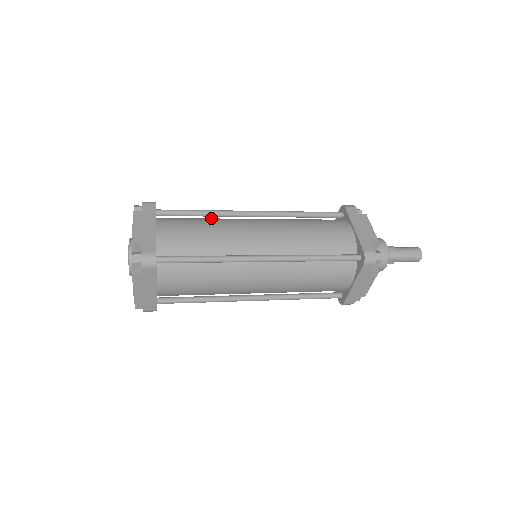
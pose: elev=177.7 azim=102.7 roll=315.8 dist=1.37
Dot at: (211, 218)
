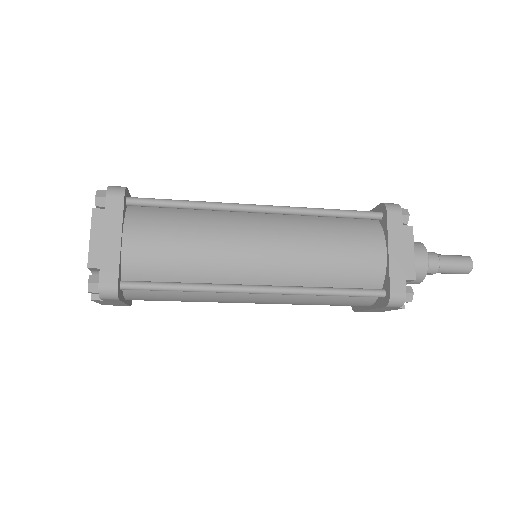
Dot at: (200, 213)
